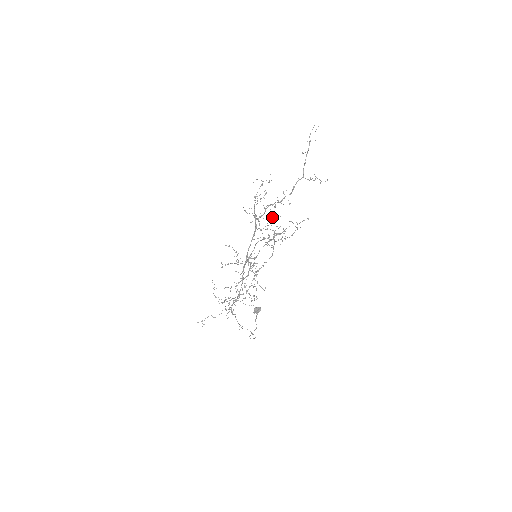
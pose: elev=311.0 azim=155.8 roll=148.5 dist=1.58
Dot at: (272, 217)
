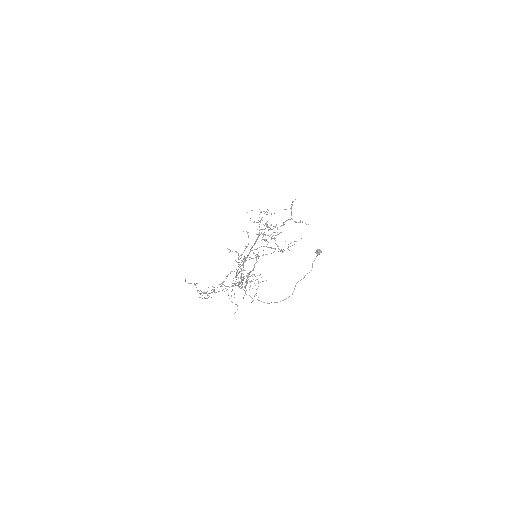
Dot at: occluded
